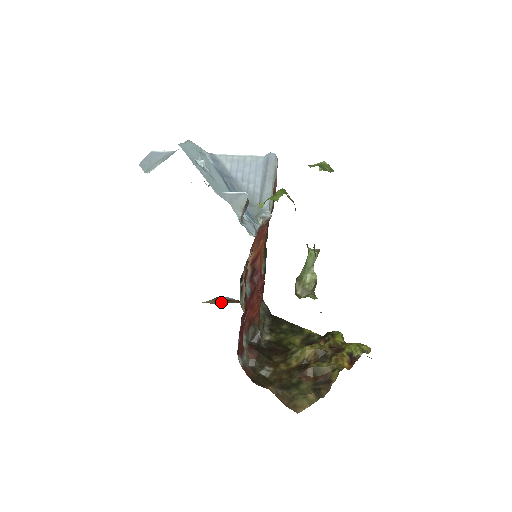
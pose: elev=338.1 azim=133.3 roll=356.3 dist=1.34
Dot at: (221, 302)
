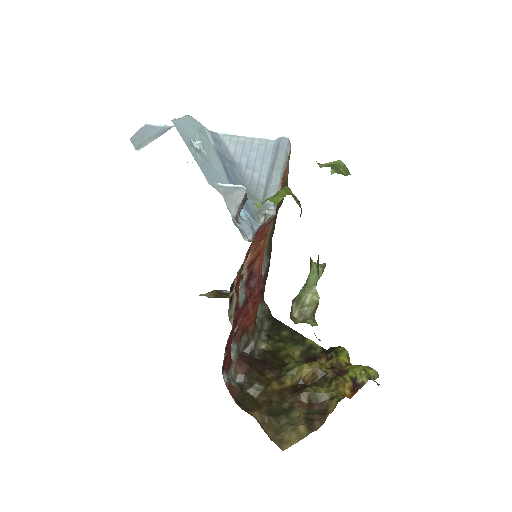
Dot at: (219, 296)
